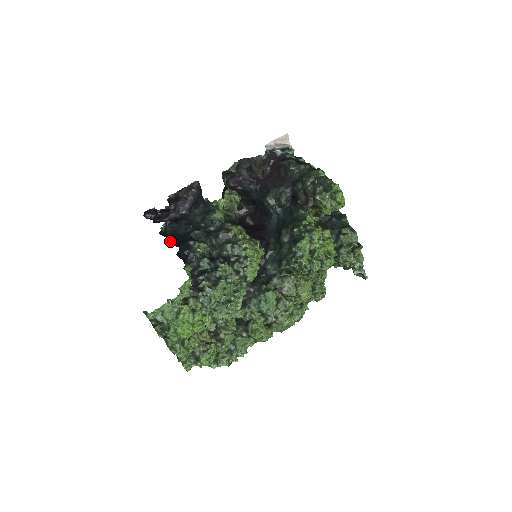
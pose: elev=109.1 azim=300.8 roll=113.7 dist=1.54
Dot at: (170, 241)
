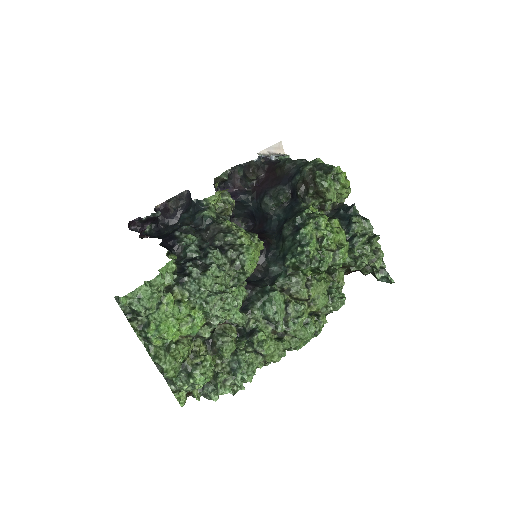
Dot at: (153, 237)
